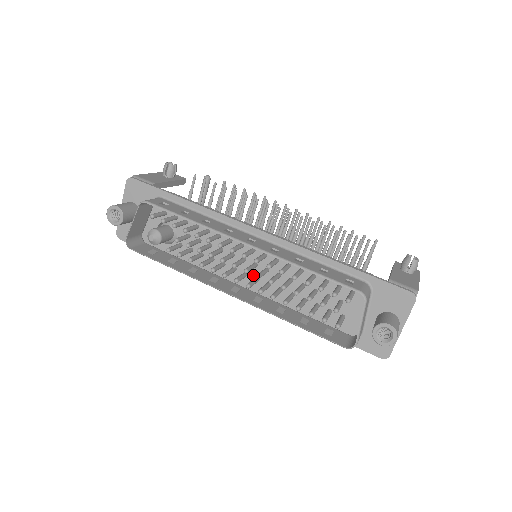
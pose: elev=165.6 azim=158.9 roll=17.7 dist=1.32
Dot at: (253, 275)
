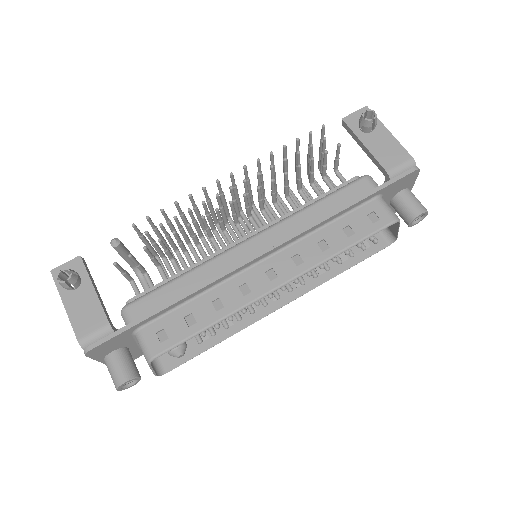
Dot at: occluded
